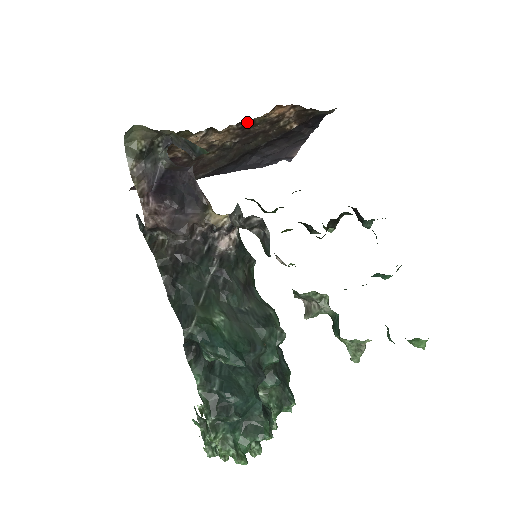
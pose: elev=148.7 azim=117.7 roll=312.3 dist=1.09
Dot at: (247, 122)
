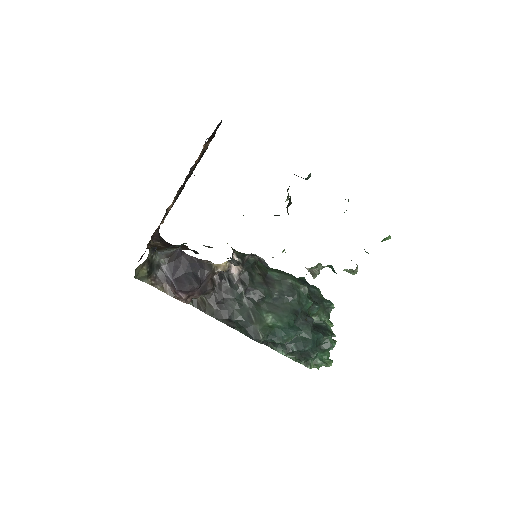
Dot at: occluded
